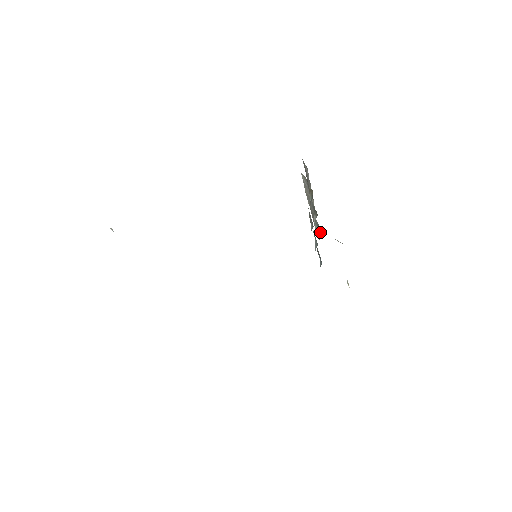
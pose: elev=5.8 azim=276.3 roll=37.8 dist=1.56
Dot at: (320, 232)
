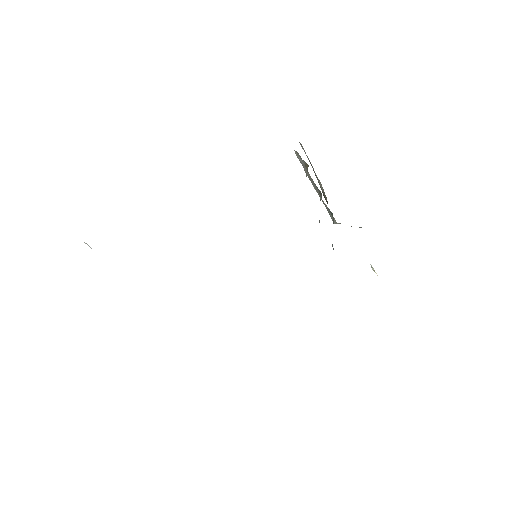
Dot at: (333, 218)
